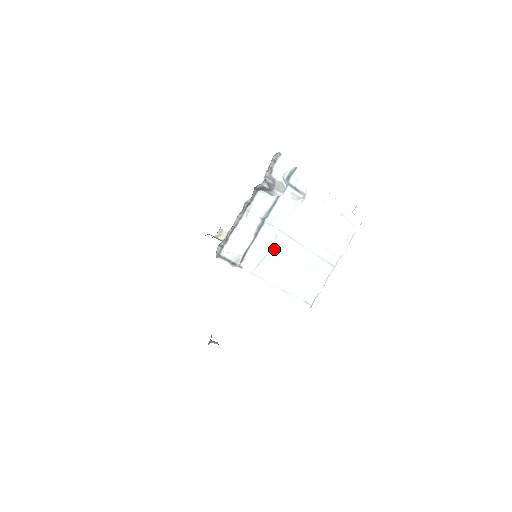
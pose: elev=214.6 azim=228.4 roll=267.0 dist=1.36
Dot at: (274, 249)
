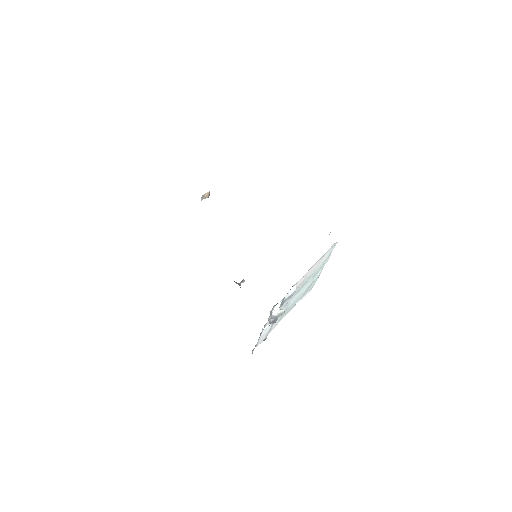
Dot at: occluded
